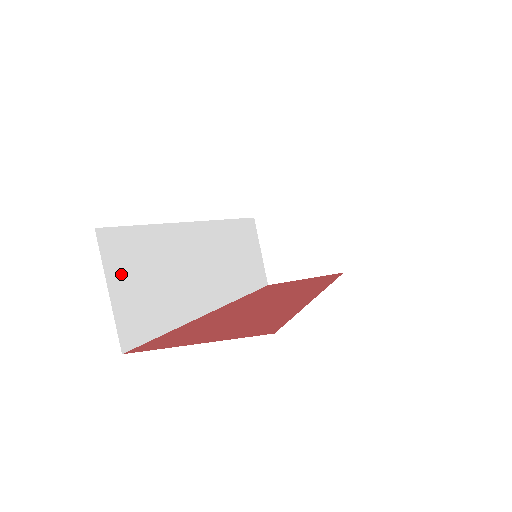
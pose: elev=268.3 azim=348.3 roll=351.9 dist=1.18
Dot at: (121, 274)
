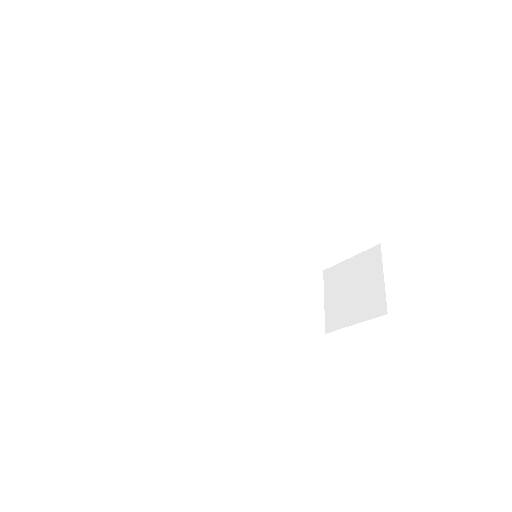
Dot at: (125, 231)
